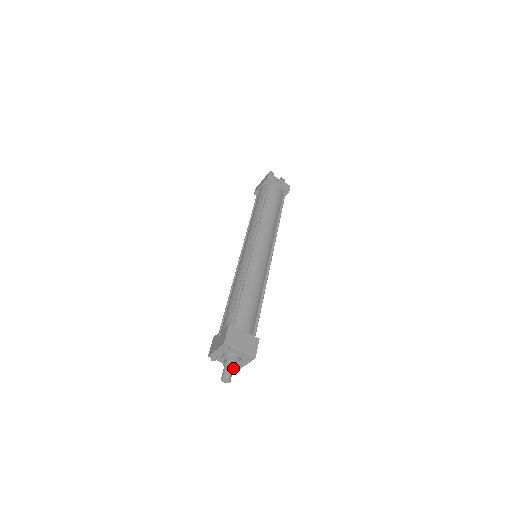
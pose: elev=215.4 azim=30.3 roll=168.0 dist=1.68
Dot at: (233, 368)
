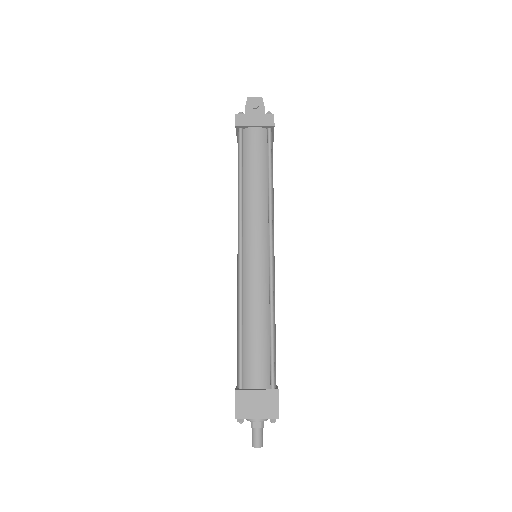
Dot at: occluded
